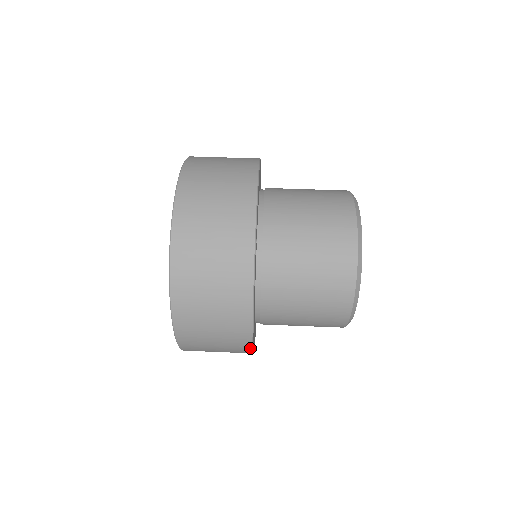
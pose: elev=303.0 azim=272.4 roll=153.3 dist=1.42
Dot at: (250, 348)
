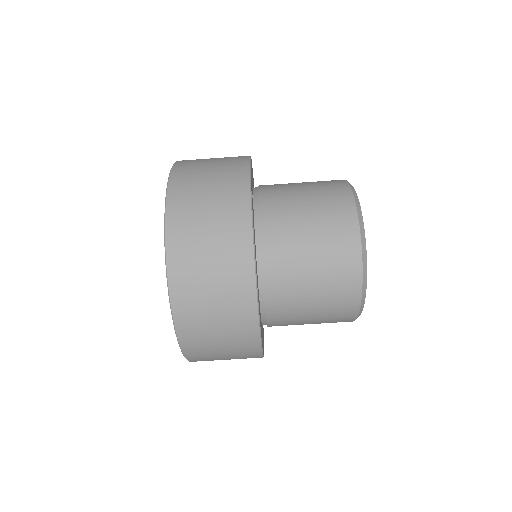
Dot at: occluded
